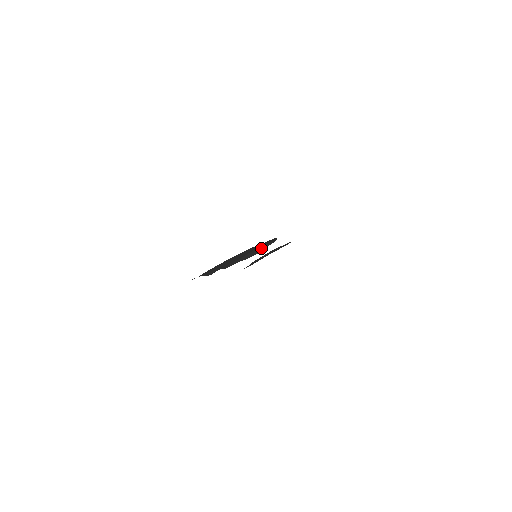
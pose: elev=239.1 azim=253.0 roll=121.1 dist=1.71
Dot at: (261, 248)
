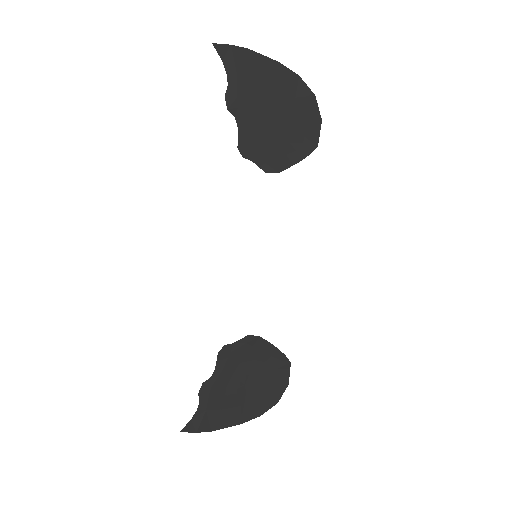
Dot at: (291, 157)
